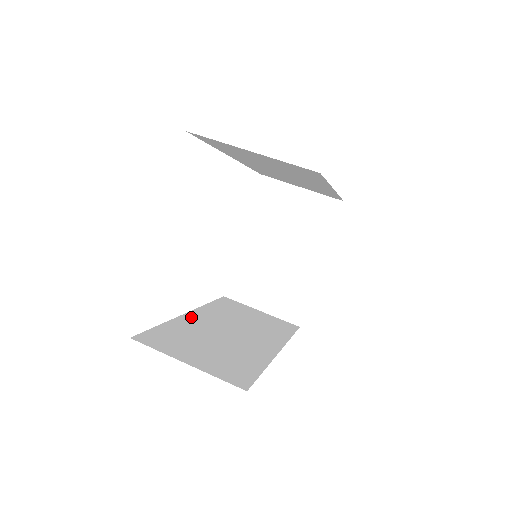
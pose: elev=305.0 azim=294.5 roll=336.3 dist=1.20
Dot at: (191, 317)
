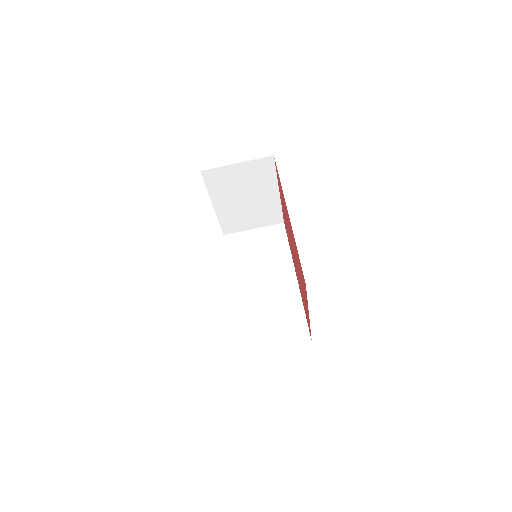
Dot at: (237, 294)
